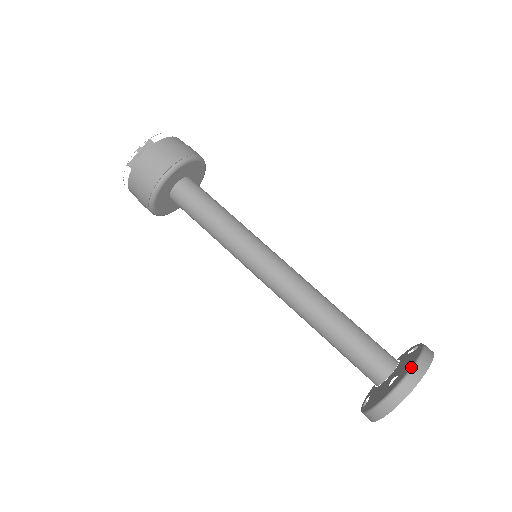
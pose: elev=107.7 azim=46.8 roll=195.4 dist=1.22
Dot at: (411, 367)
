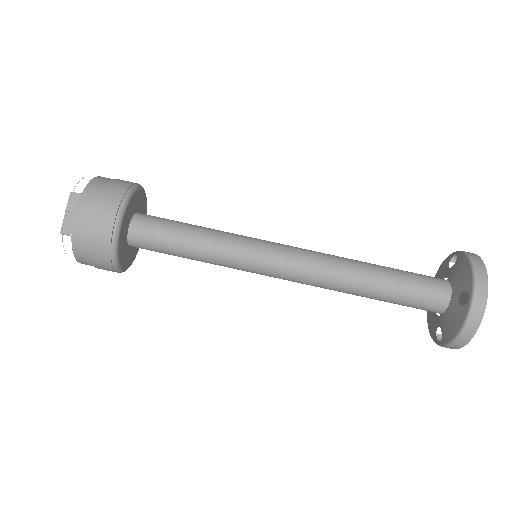
Dot at: (473, 276)
